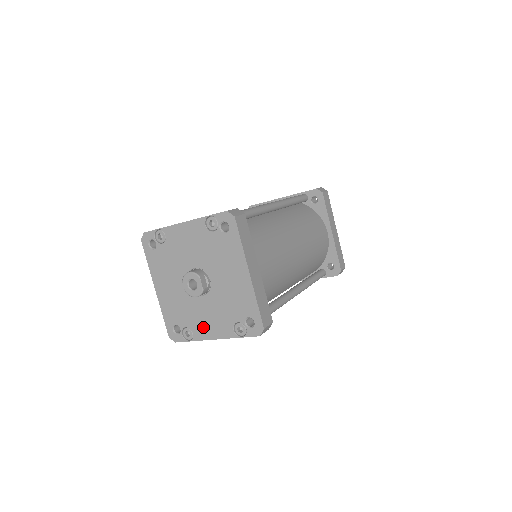
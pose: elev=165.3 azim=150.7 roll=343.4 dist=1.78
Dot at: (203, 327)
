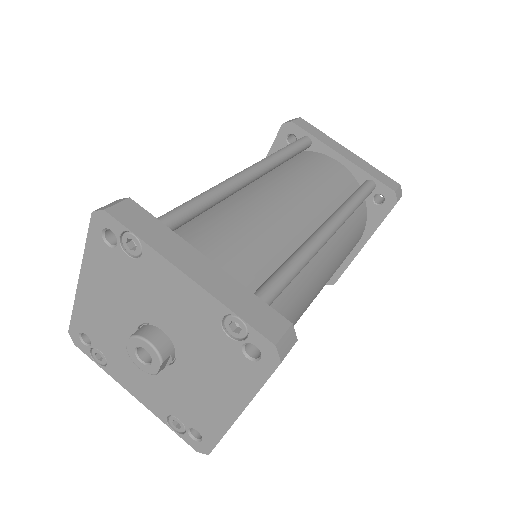
Dot at: (126, 375)
